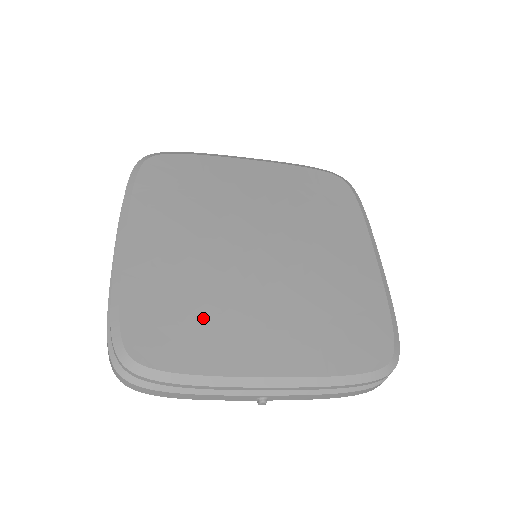
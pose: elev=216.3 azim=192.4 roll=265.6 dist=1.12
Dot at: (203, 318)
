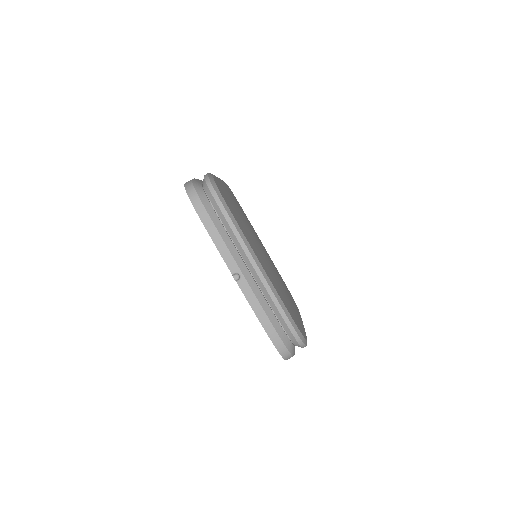
Dot at: (241, 221)
